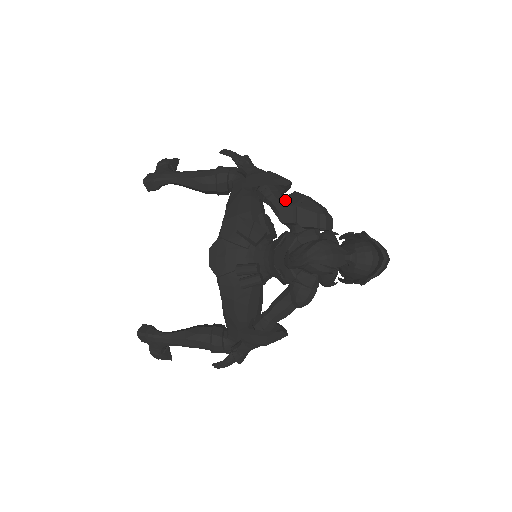
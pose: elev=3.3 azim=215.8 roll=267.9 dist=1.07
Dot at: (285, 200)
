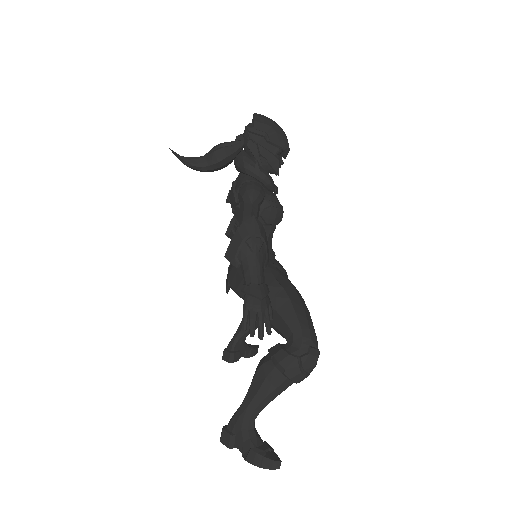
Dot at: occluded
